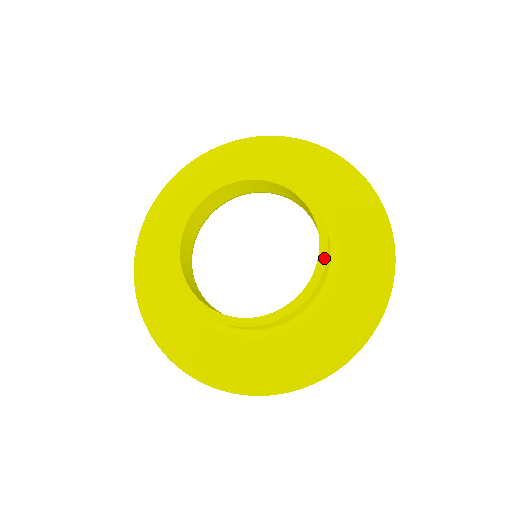
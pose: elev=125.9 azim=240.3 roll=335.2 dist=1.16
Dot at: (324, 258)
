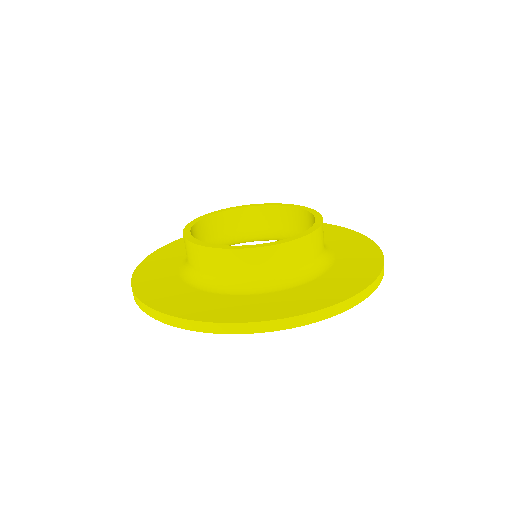
Dot at: (311, 210)
